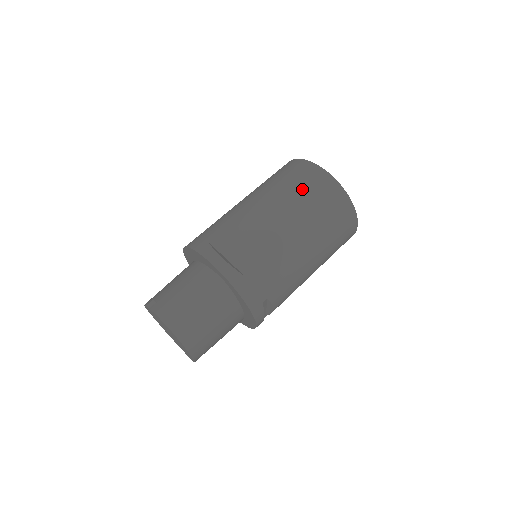
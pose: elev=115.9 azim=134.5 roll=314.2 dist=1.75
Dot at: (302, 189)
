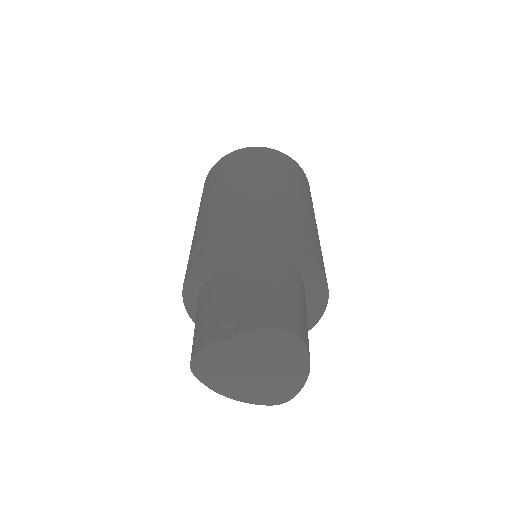
Dot at: (275, 165)
